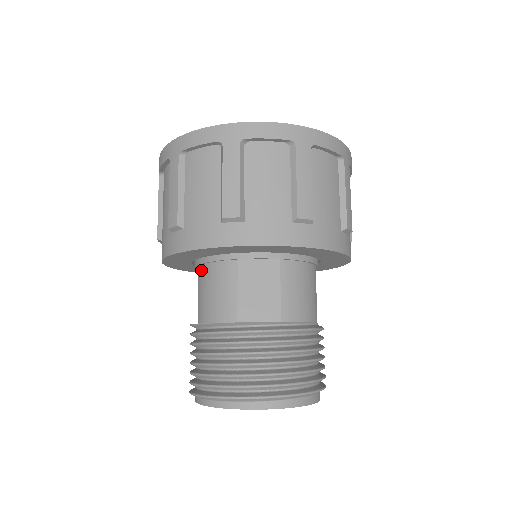
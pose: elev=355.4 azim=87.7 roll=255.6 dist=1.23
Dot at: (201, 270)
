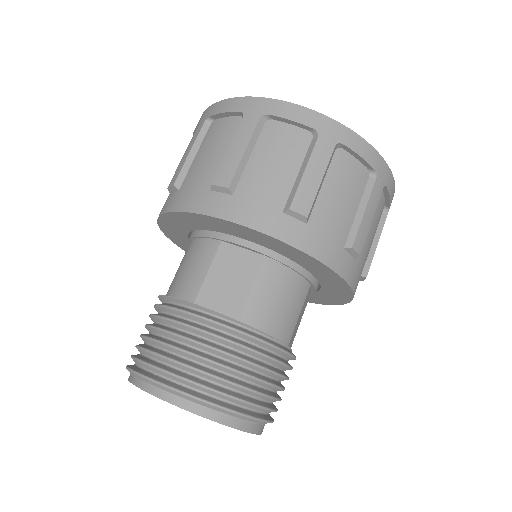
Dot at: (189, 245)
